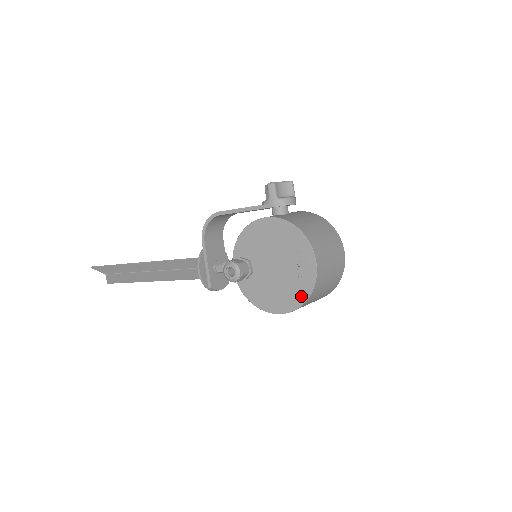
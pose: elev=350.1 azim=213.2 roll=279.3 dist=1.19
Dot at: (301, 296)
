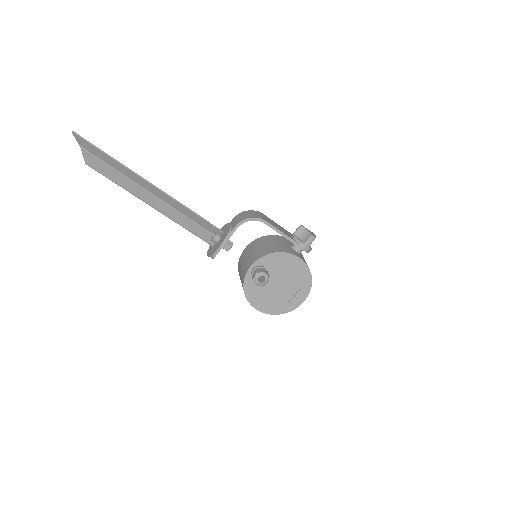
Dot at: (280, 310)
